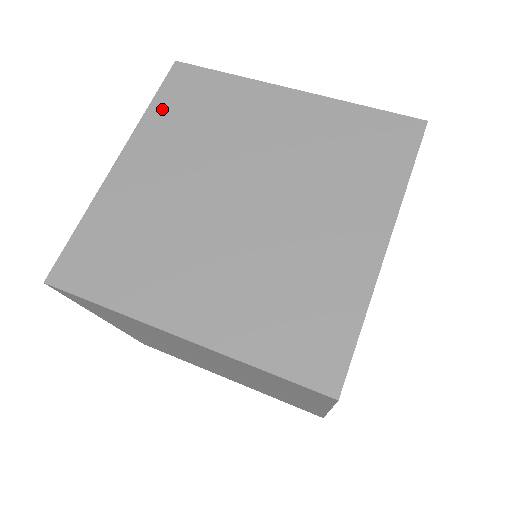
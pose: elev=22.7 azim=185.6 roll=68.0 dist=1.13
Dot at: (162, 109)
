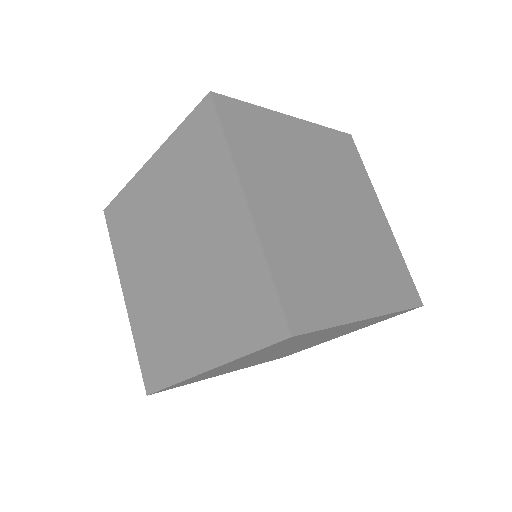
Dot at: (117, 246)
